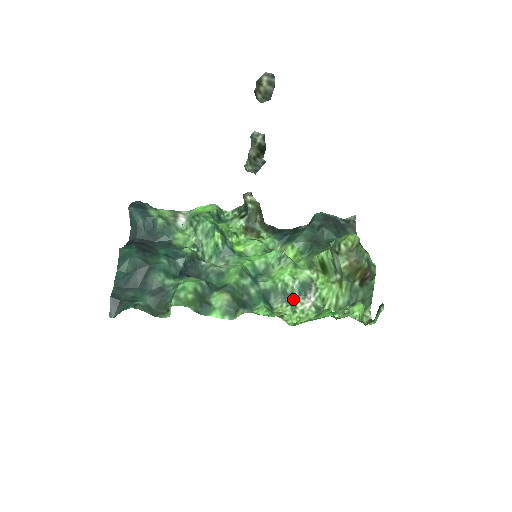
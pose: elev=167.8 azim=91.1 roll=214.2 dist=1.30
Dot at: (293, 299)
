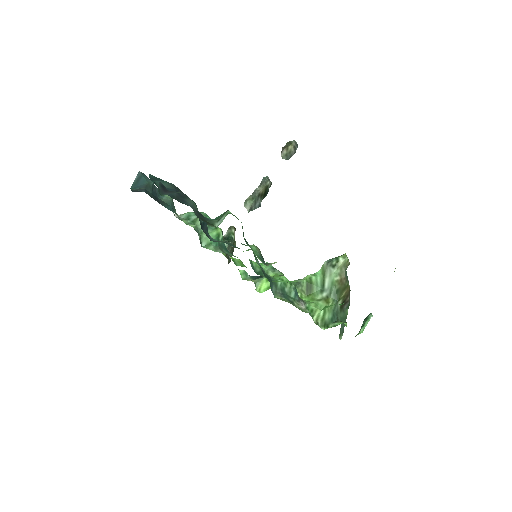
Dot at: (290, 298)
